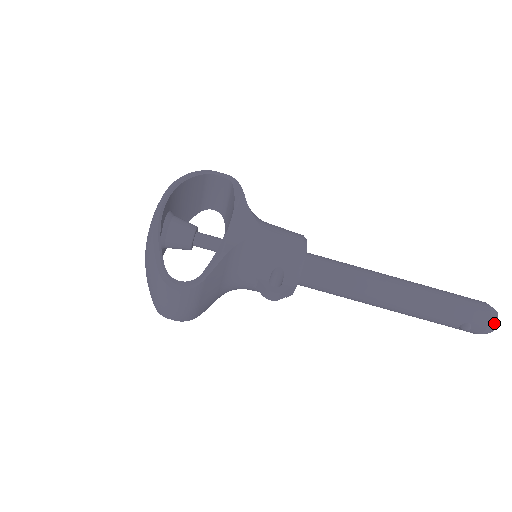
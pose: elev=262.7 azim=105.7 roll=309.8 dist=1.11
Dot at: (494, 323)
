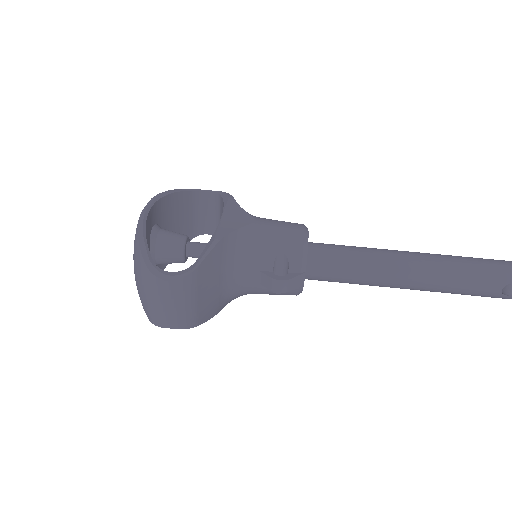
Dot at: out of frame
